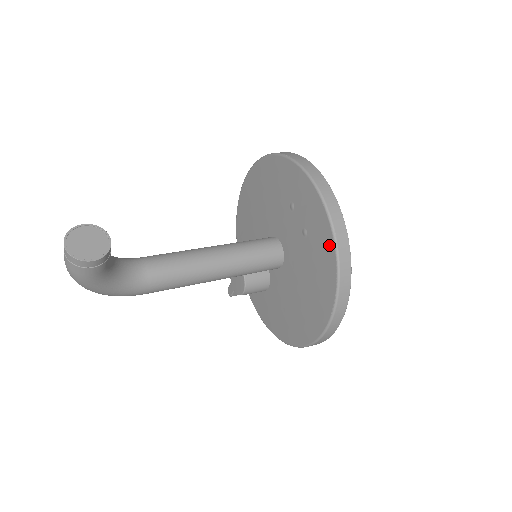
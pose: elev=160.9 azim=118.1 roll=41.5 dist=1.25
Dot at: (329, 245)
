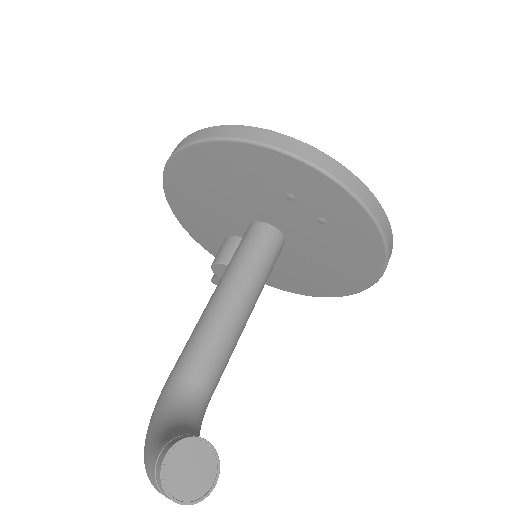
Dot at: (370, 232)
